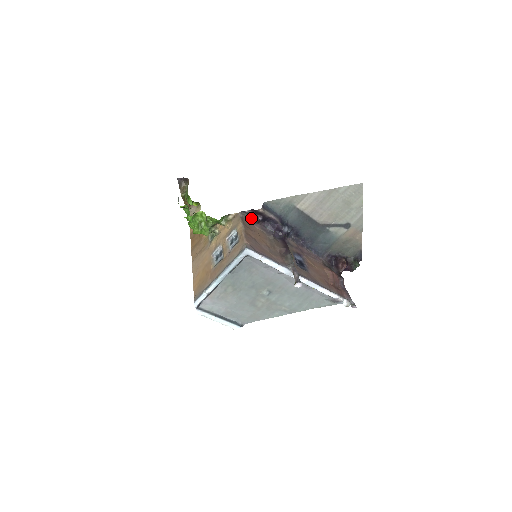
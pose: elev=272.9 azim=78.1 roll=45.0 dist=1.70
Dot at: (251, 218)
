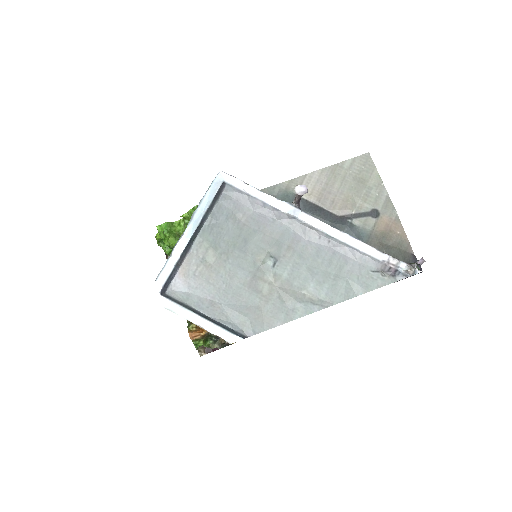
Dot at: occluded
